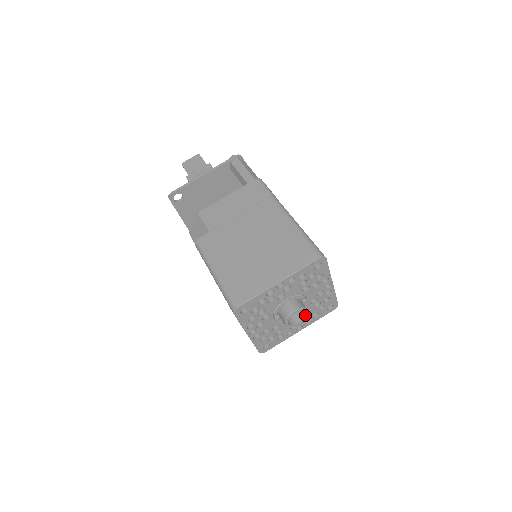
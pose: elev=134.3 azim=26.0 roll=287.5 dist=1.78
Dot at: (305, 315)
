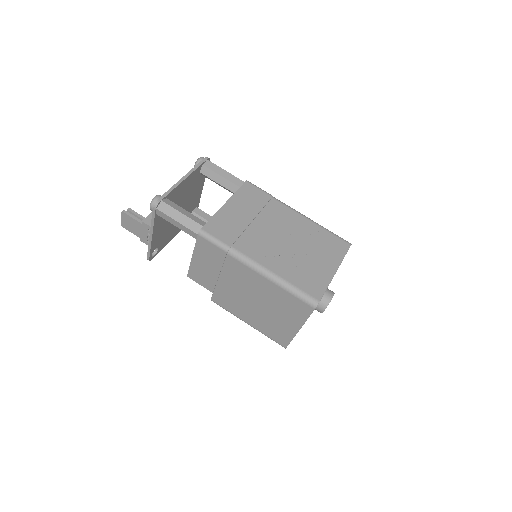
Dot at: occluded
